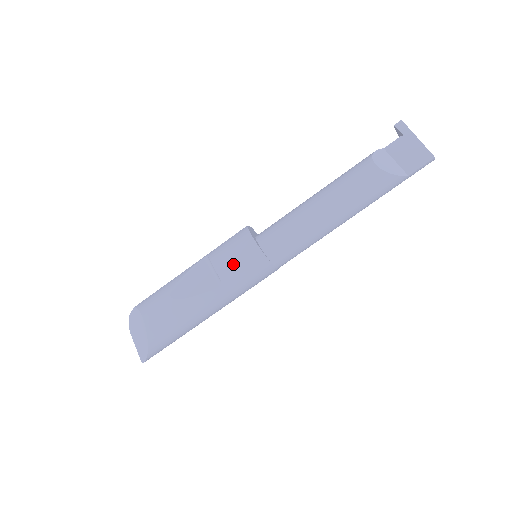
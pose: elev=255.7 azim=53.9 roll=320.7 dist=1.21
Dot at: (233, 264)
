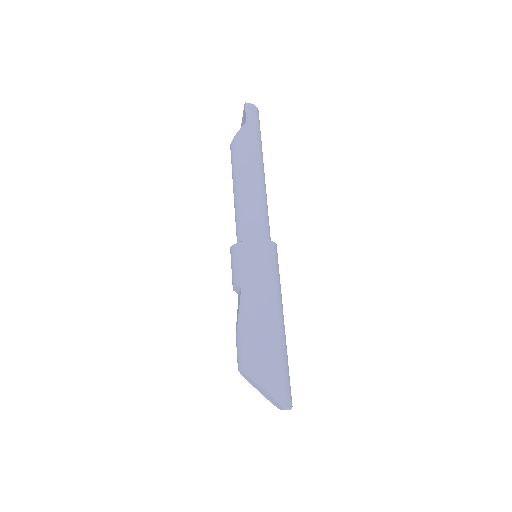
Dot at: (234, 271)
